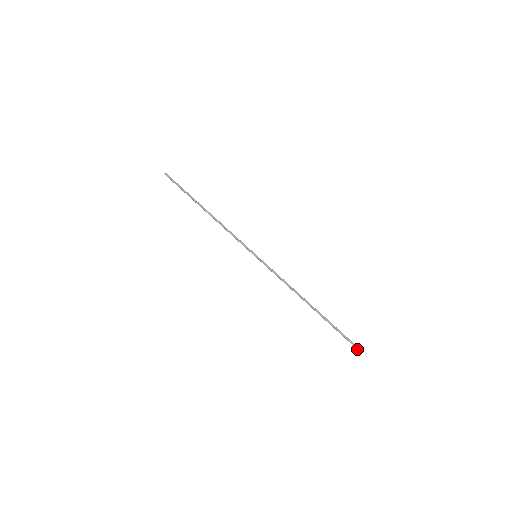
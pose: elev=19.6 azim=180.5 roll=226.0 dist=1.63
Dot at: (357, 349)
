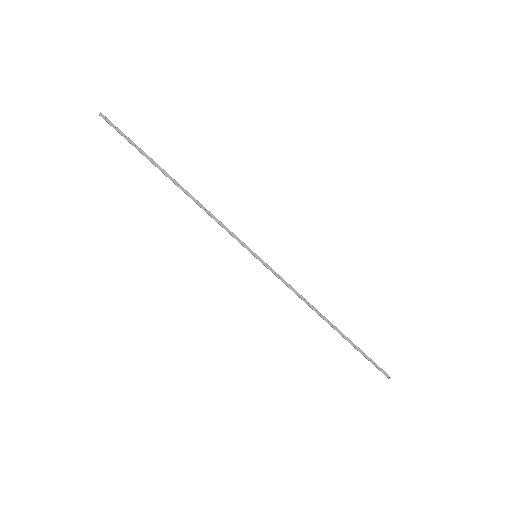
Dot at: occluded
